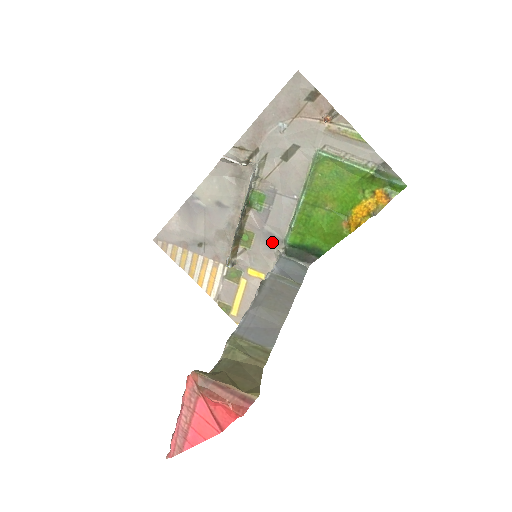
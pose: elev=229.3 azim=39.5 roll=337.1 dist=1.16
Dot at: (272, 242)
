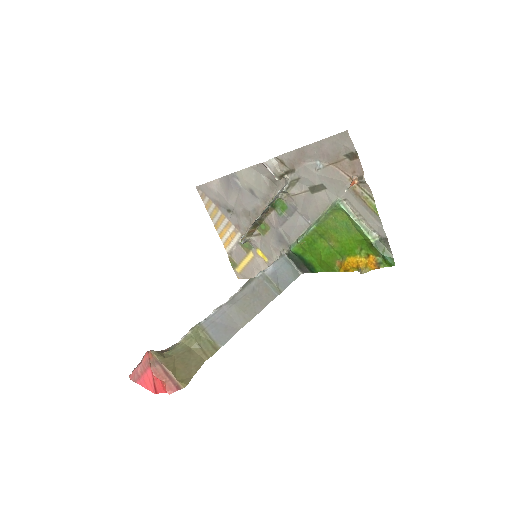
Dot at: (281, 242)
